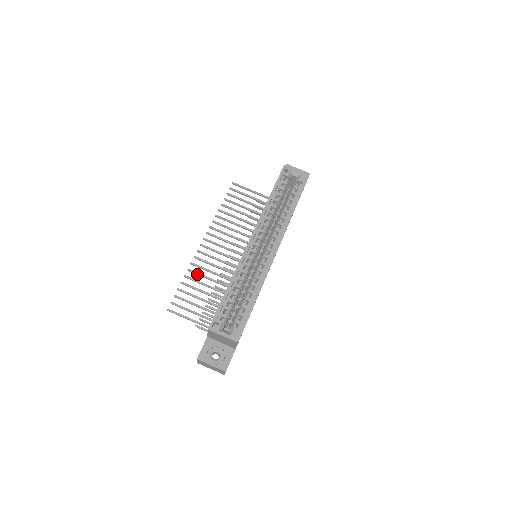
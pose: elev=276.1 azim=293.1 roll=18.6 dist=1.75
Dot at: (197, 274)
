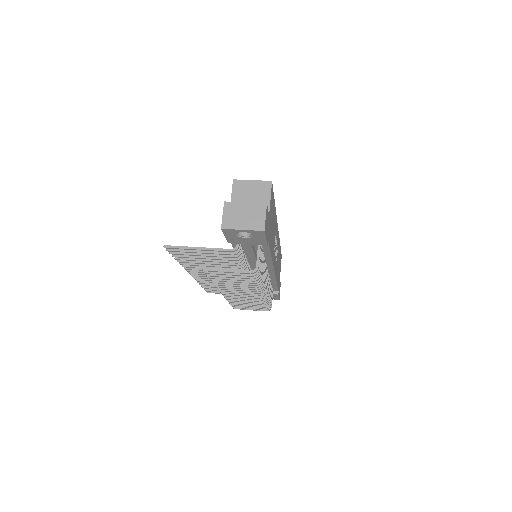
Dot at: (192, 263)
